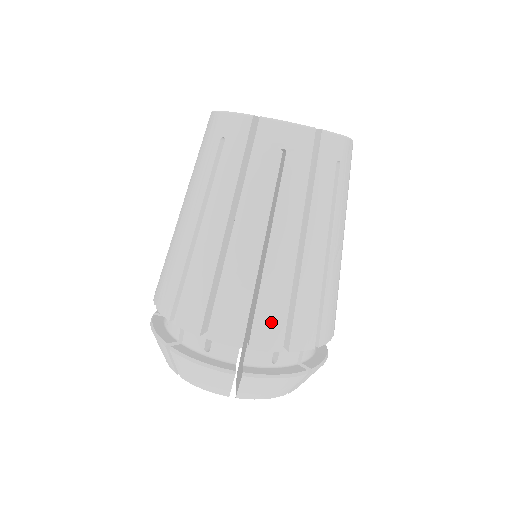
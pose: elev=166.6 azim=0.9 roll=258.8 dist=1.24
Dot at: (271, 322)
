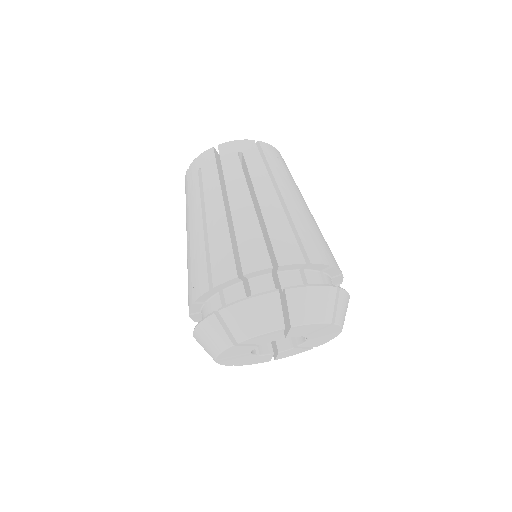
Dot at: (222, 261)
